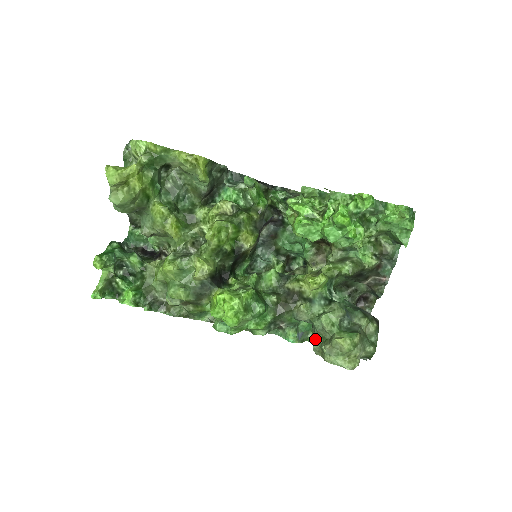
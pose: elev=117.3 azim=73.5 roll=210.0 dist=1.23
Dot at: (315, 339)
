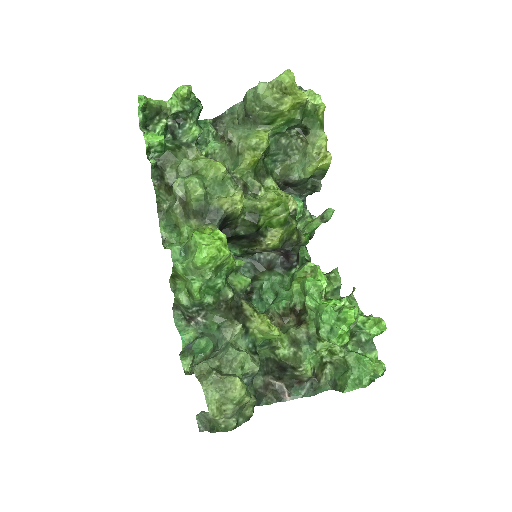
Dot at: (211, 360)
